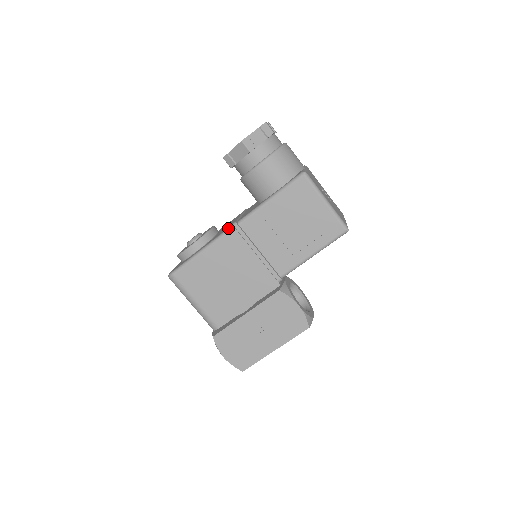
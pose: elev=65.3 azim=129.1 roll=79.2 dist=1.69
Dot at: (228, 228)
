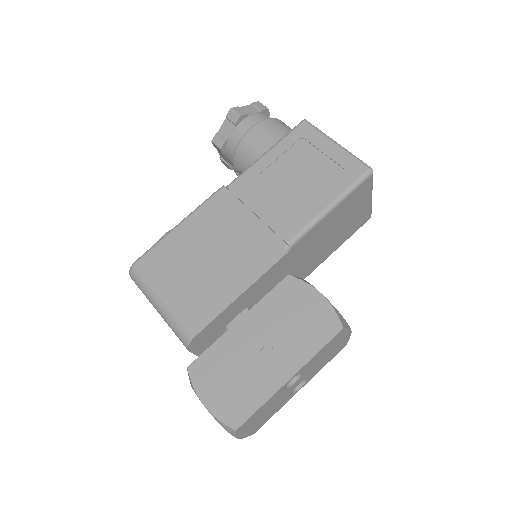
Dot at: (213, 193)
